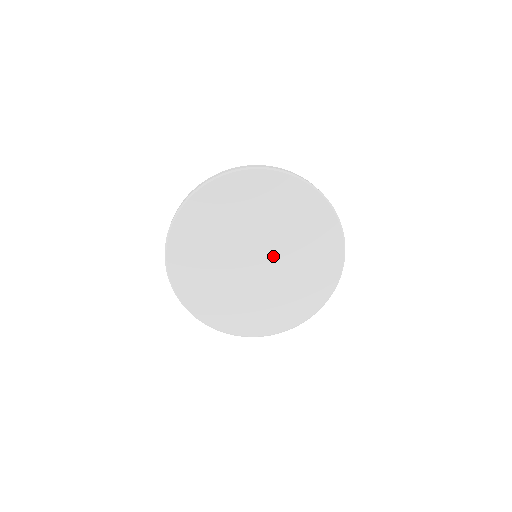
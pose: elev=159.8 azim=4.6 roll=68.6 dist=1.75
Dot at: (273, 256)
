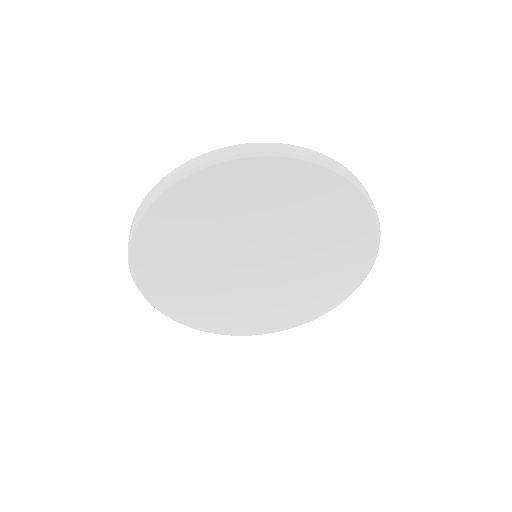
Dot at: (273, 250)
